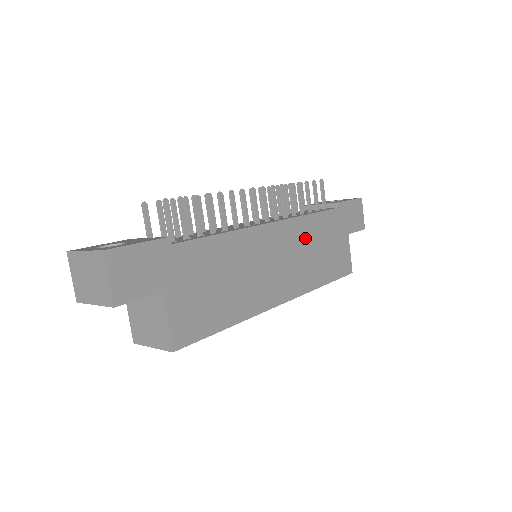
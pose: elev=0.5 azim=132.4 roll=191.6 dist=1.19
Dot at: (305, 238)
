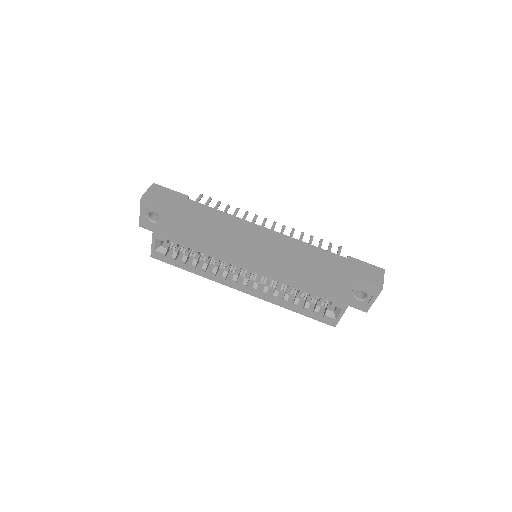
Dot at: (296, 251)
